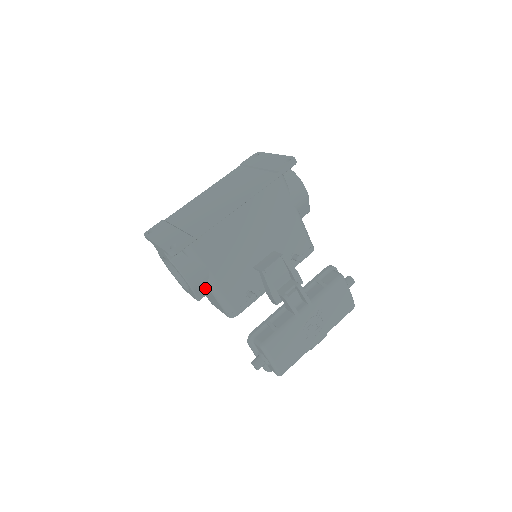
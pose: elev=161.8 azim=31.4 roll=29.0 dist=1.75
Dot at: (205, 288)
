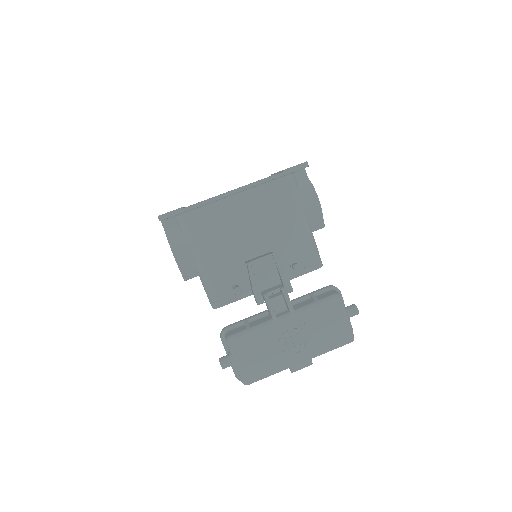
Dot at: (192, 268)
